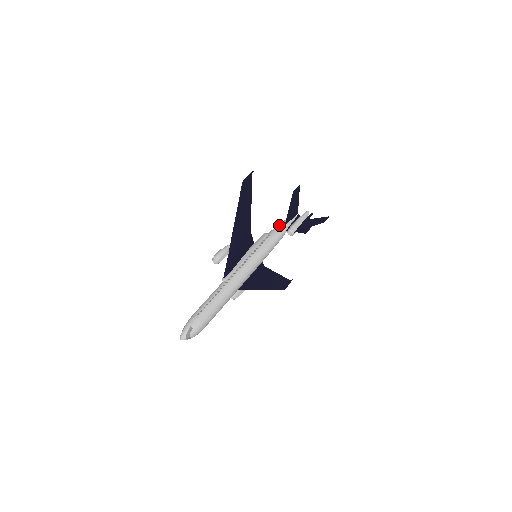
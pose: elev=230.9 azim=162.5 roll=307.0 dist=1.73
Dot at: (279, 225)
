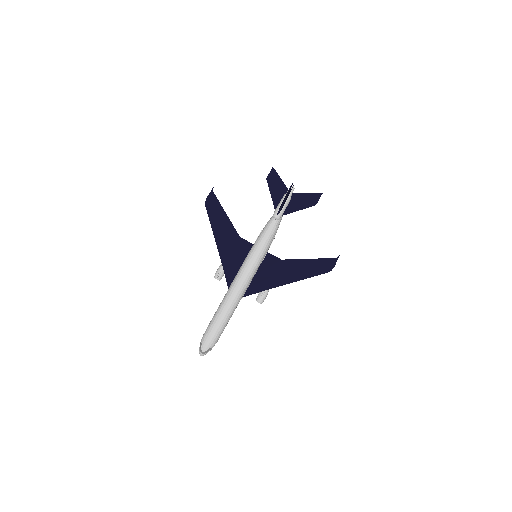
Dot at: occluded
